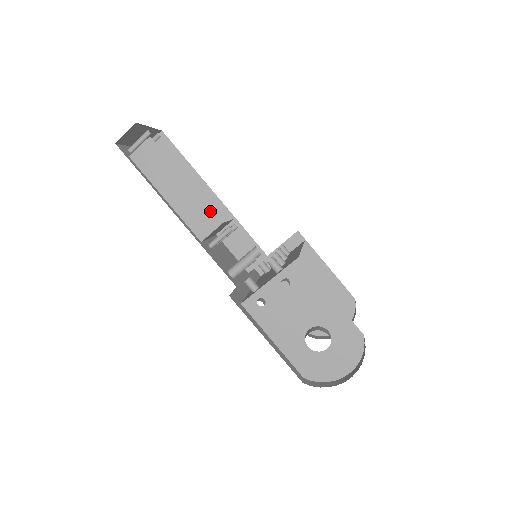
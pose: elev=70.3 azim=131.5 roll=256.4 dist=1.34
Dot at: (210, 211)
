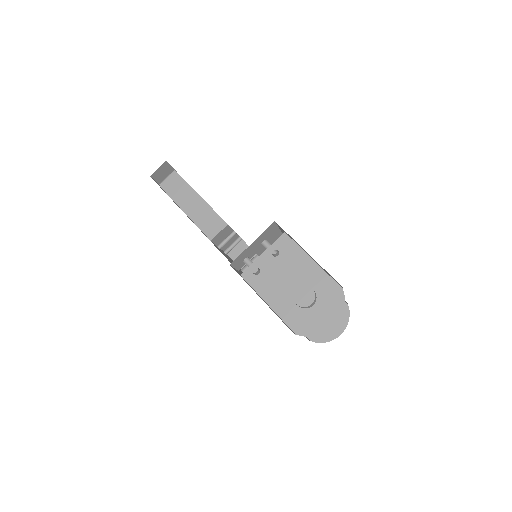
Dot at: (218, 217)
